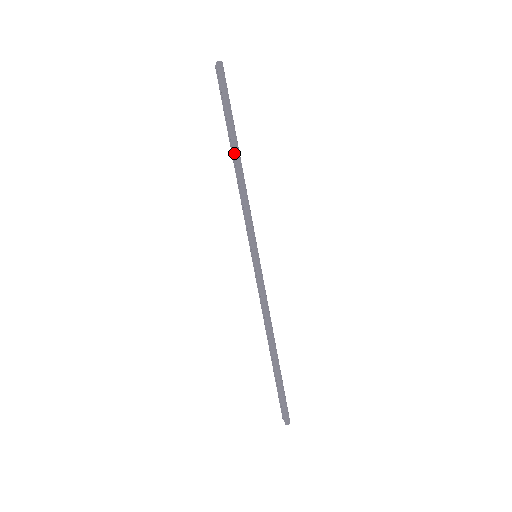
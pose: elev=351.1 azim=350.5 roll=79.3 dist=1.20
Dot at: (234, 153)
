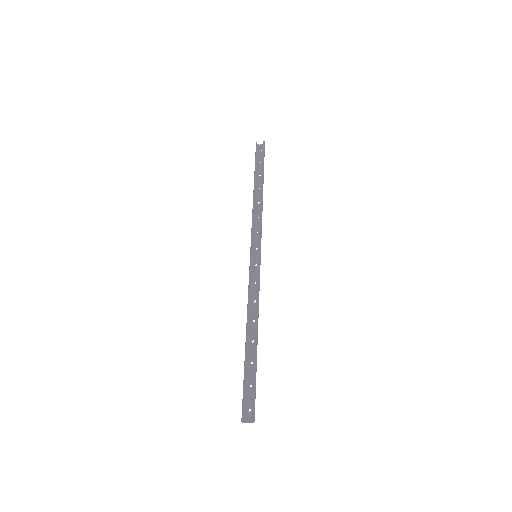
Dot at: occluded
